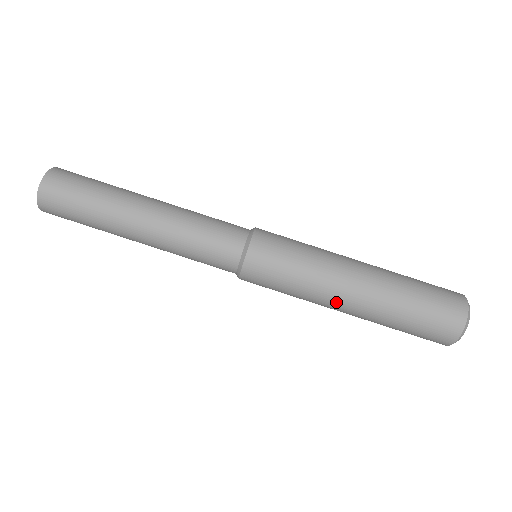
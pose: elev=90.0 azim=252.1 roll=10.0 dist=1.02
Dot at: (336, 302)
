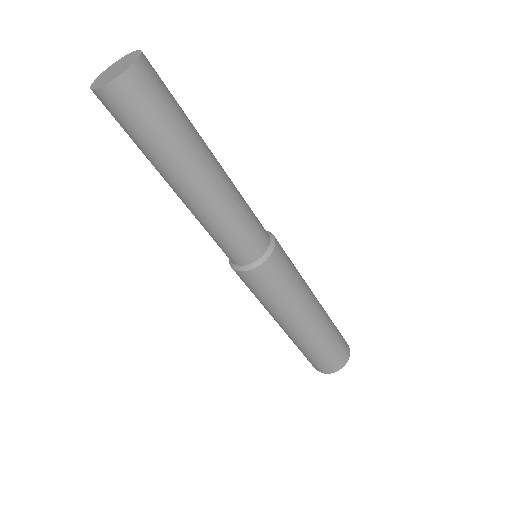
Dot at: (280, 322)
